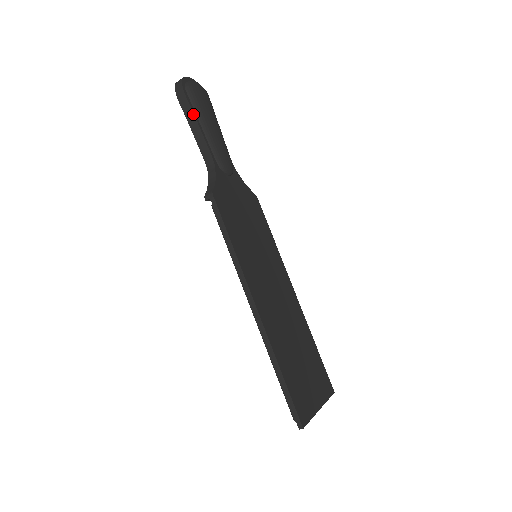
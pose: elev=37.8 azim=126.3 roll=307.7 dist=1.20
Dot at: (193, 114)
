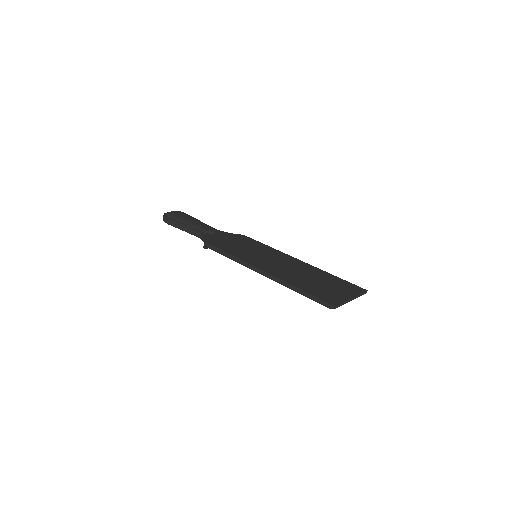
Dot at: (177, 222)
